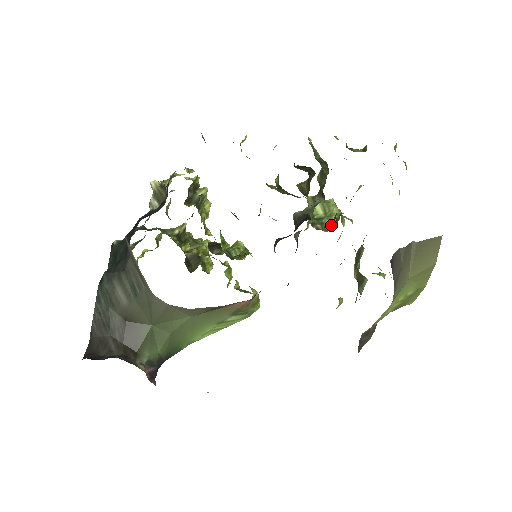
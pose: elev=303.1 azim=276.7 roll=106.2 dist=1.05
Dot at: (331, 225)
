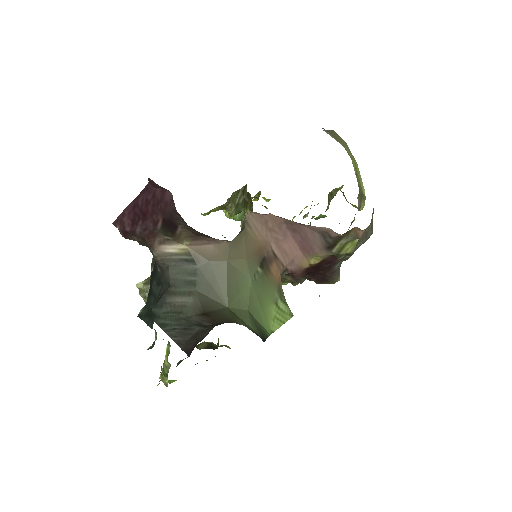
Dot at: occluded
